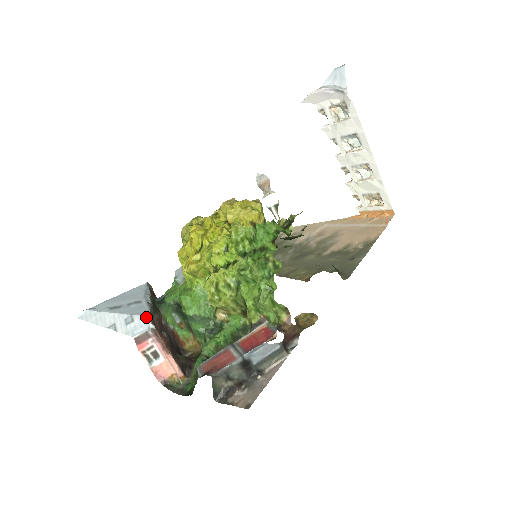
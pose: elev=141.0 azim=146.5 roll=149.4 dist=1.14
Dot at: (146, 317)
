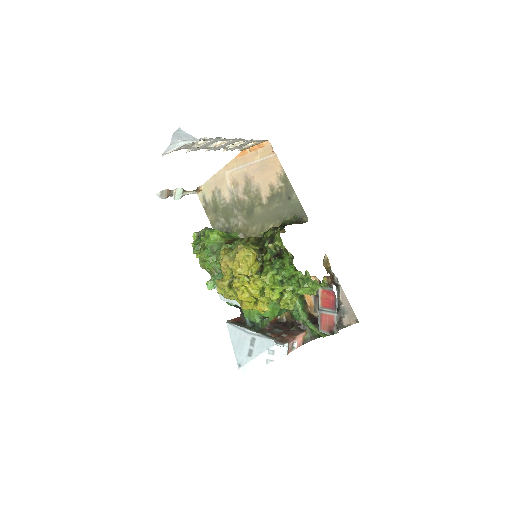
Dot at: (282, 346)
